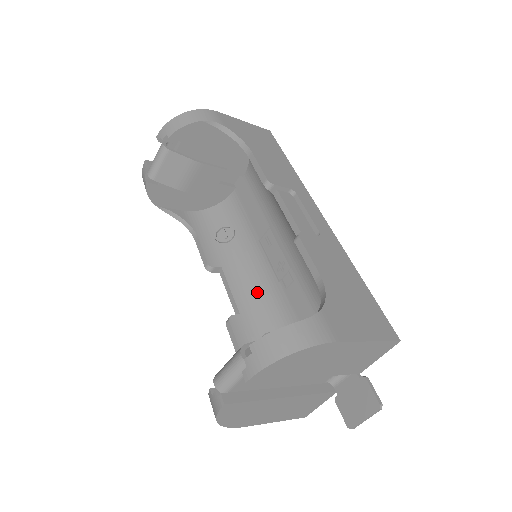
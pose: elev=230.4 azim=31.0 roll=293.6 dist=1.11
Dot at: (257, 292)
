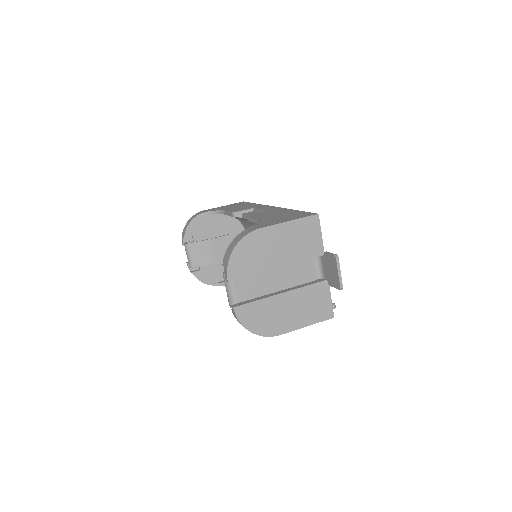
Dot at: occluded
